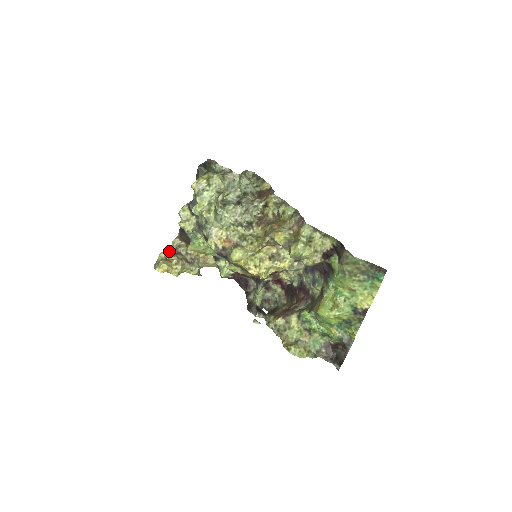
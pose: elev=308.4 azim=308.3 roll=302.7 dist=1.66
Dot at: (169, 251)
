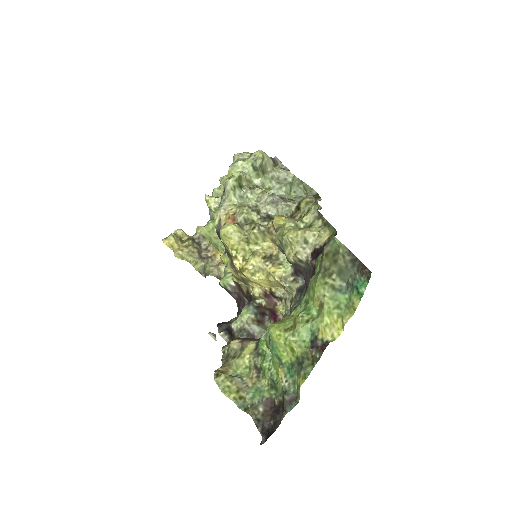
Dot at: (190, 236)
